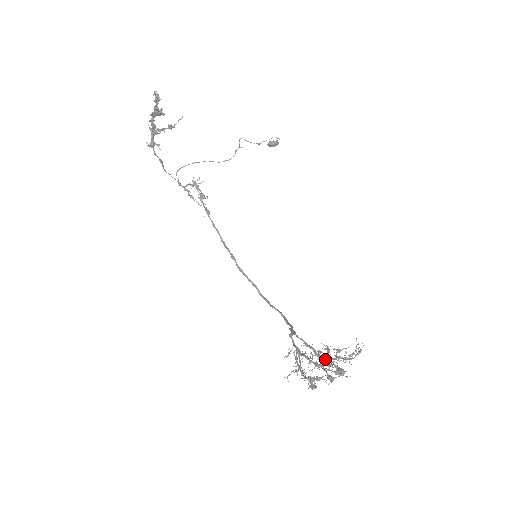
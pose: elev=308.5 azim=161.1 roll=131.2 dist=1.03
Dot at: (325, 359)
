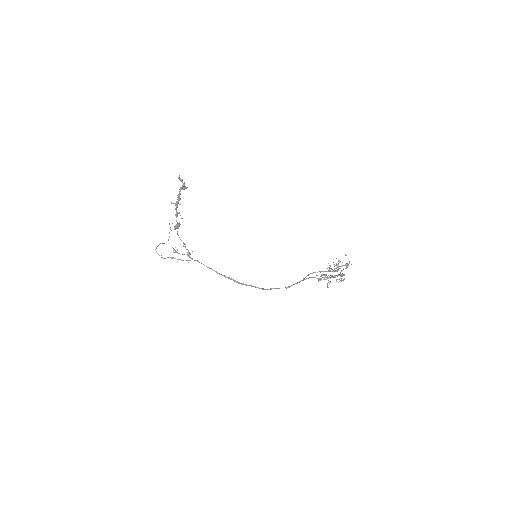
Dot at: (336, 265)
